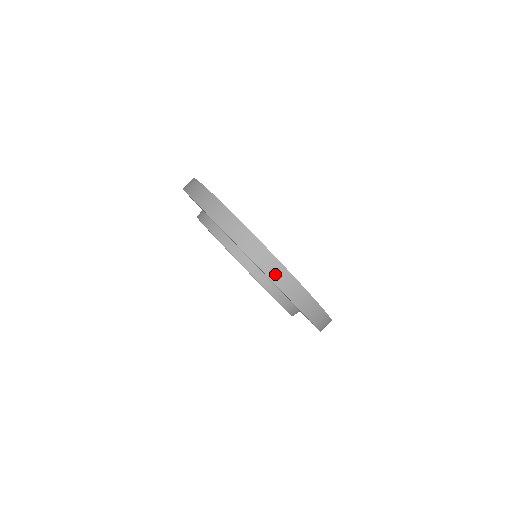
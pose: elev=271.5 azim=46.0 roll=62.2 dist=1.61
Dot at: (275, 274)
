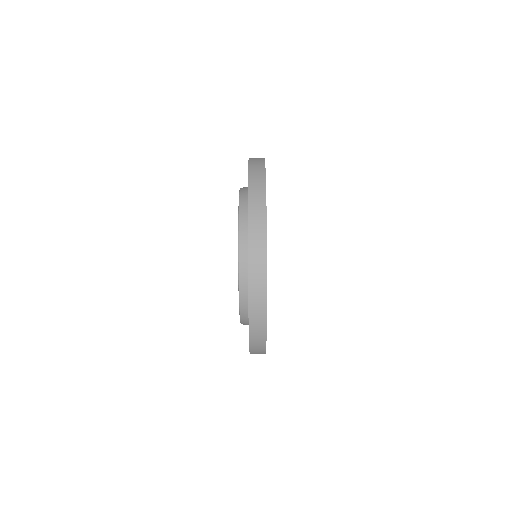
Dot at: occluded
